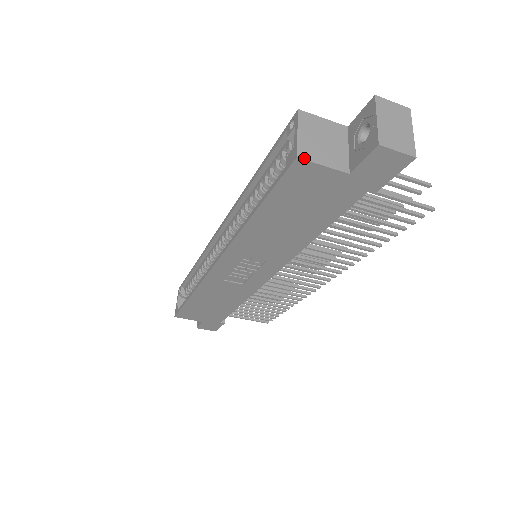
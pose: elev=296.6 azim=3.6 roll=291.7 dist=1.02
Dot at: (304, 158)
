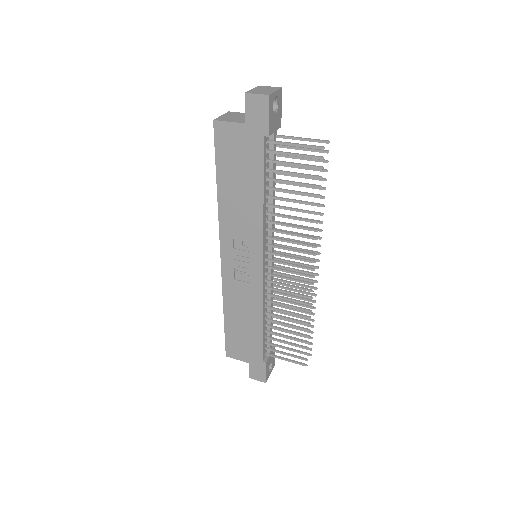
Dot at: (218, 120)
